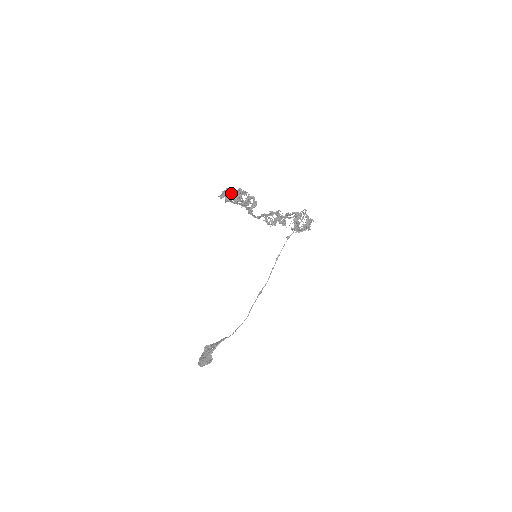
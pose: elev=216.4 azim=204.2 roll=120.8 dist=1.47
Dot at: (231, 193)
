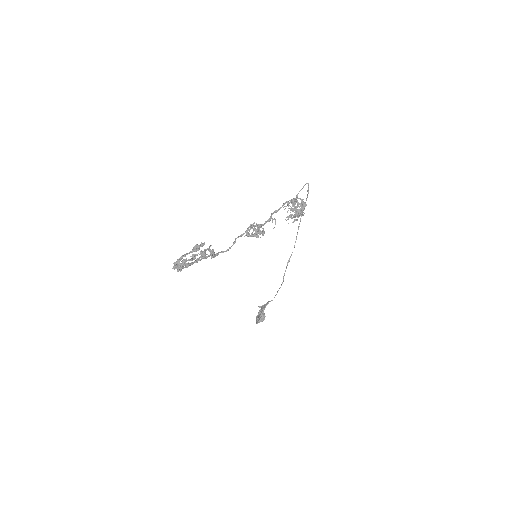
Dot at: (180, 264)
